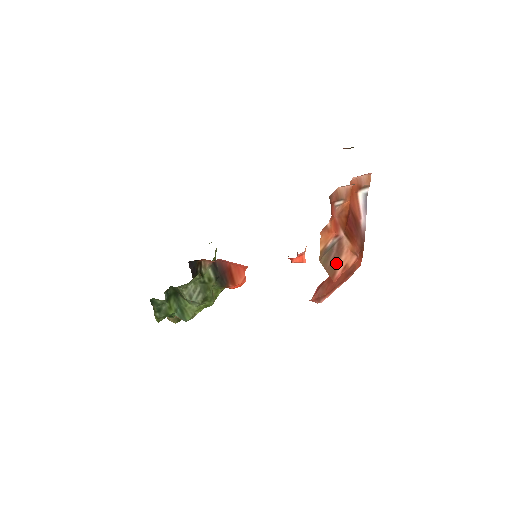
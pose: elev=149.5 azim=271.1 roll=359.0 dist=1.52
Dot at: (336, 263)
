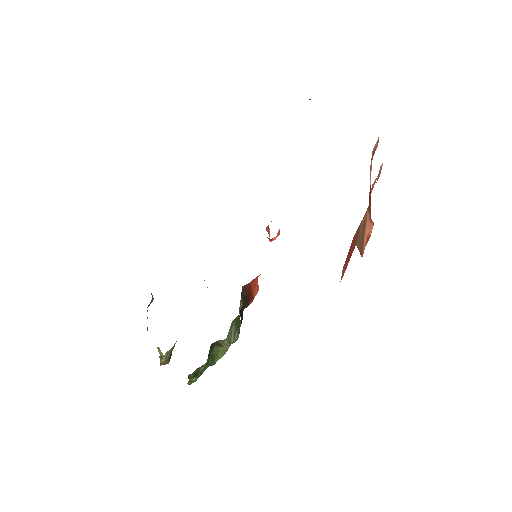
Dot at: (363, 239)
